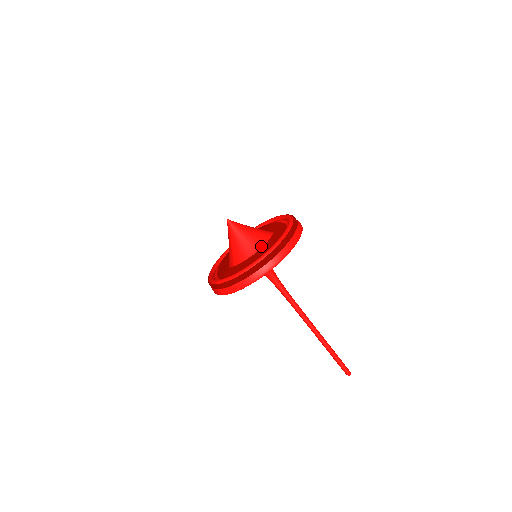
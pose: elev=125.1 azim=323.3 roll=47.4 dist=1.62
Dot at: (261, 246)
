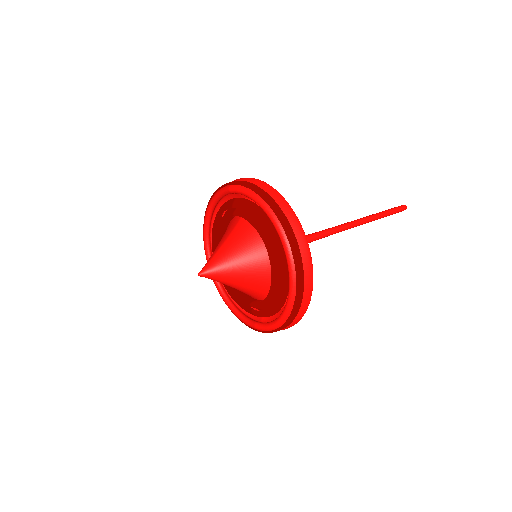
Dot at: (265, 267)
